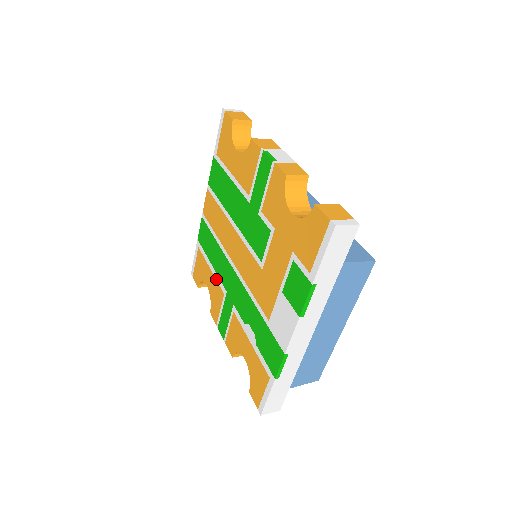
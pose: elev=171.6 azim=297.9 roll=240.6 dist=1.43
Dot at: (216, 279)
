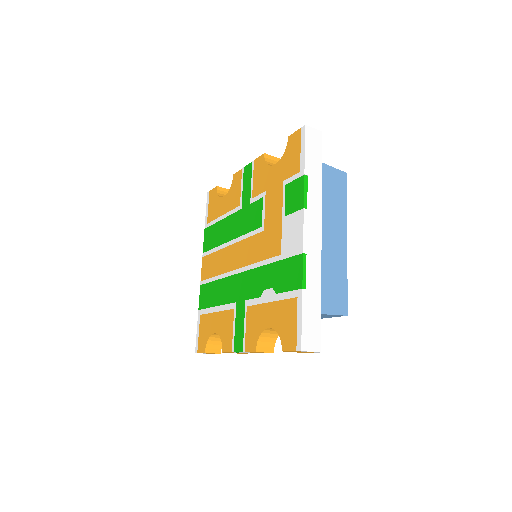
Dot at: (223, 310)
